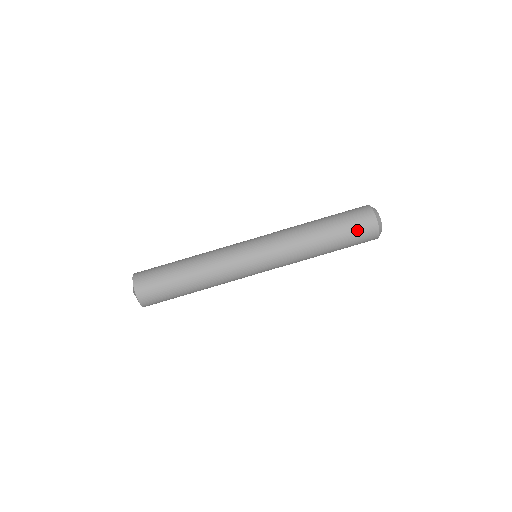
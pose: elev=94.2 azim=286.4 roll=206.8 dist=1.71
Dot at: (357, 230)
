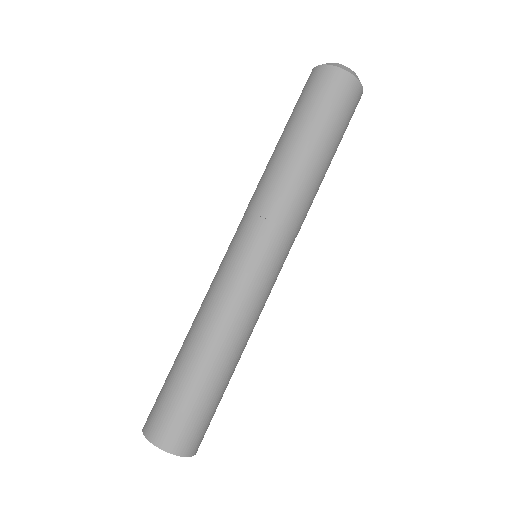
Dot at: (314, 96)
